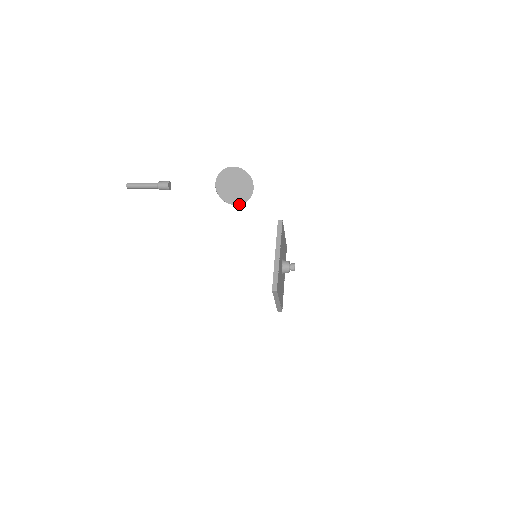
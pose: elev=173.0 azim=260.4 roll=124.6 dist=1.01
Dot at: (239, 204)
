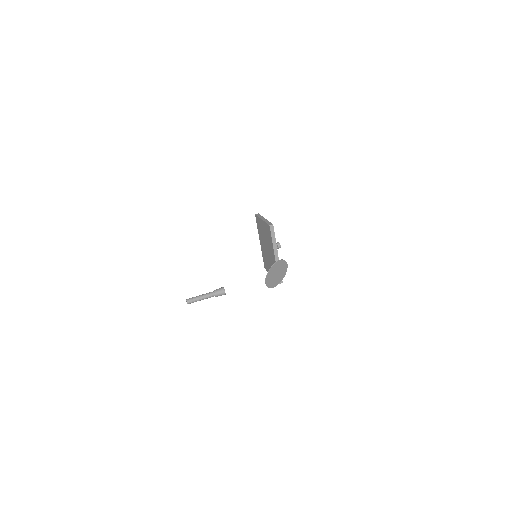
Dot at: occluded
